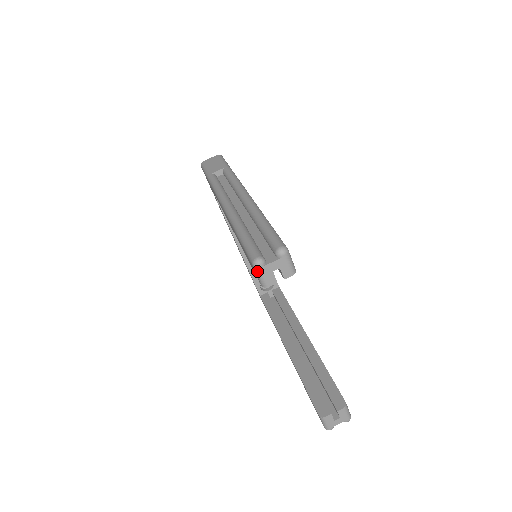
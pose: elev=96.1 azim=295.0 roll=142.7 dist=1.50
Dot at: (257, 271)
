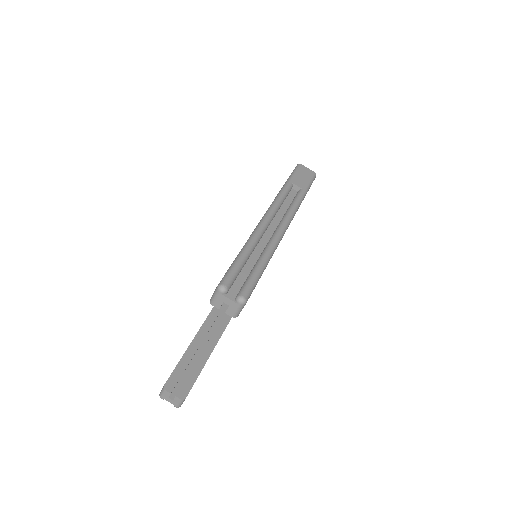
Dot at: (216, 291)
